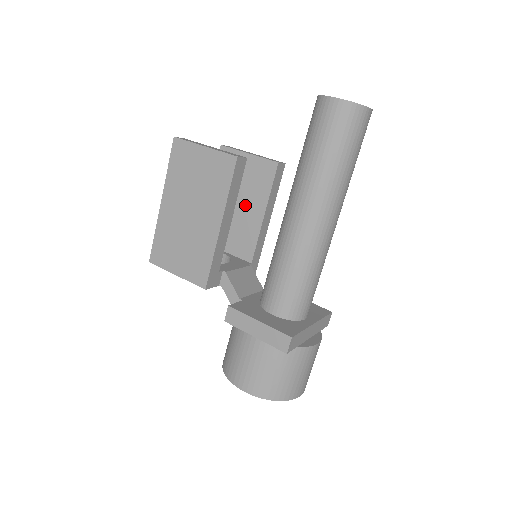
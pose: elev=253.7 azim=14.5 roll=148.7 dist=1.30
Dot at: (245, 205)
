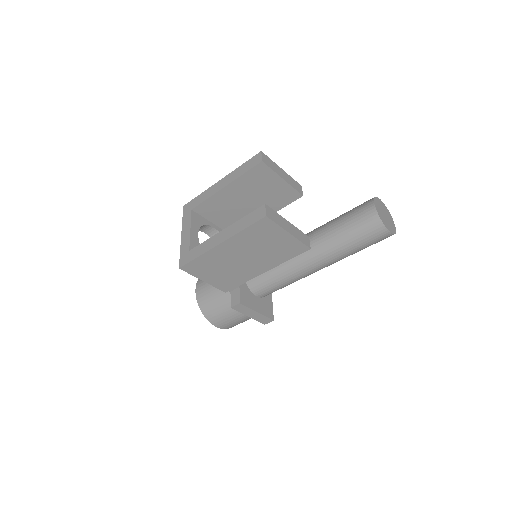
Dot at: (255, 207)
